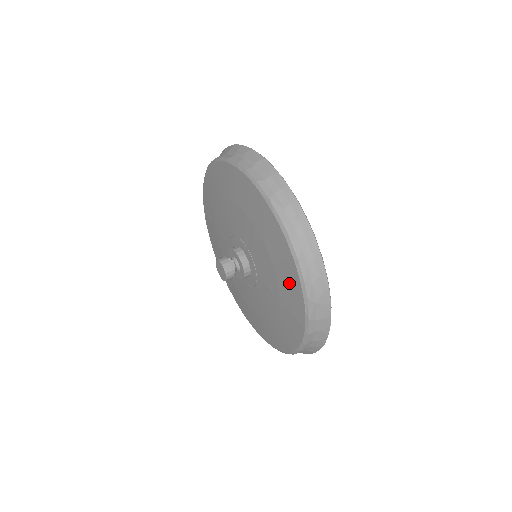
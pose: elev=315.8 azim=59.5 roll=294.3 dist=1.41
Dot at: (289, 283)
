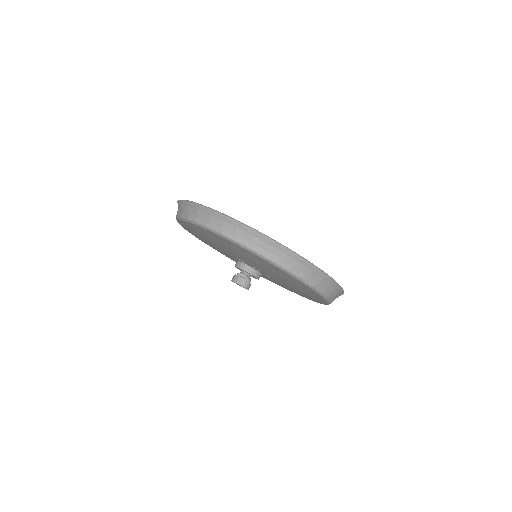
Dot at: (281, 273)
